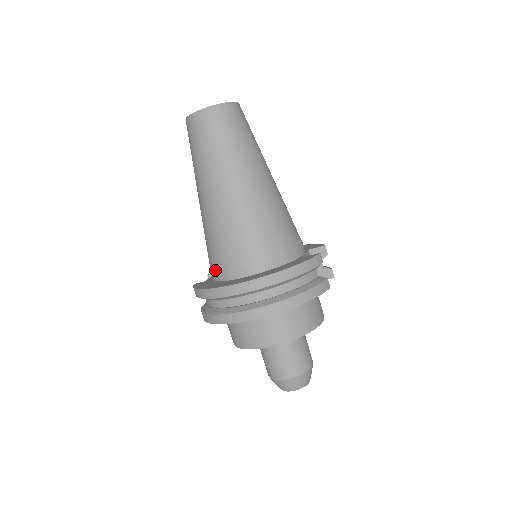
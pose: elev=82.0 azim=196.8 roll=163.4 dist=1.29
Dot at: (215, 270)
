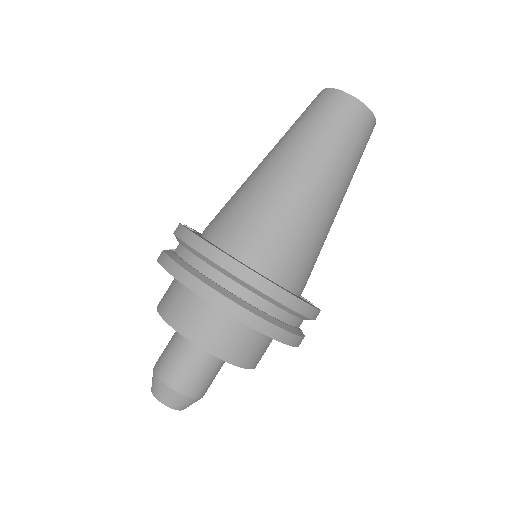
Dot at: (225, 234)
